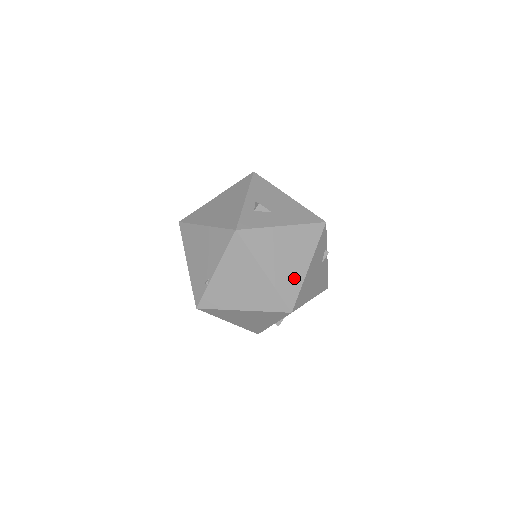
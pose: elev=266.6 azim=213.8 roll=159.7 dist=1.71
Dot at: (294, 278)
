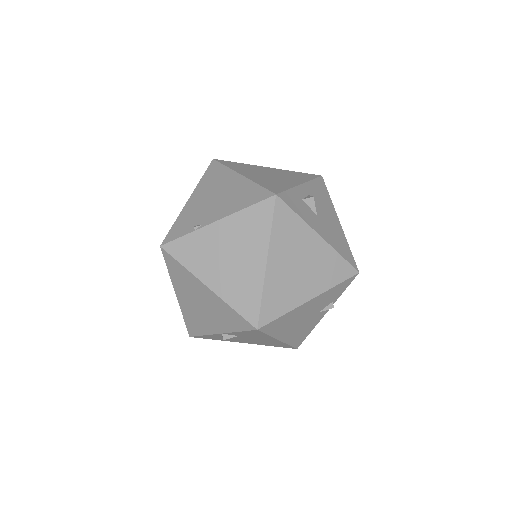
Dot at: (288, 297)
